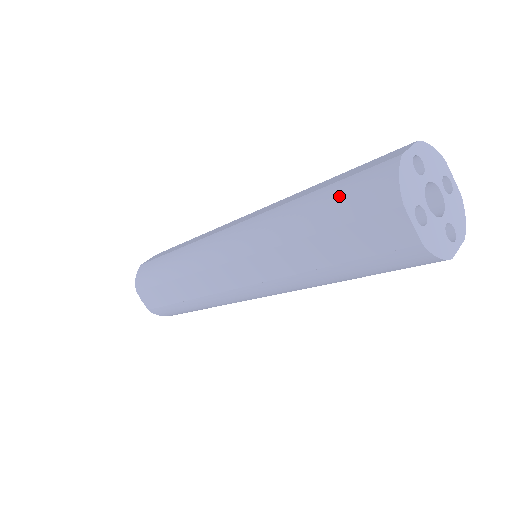
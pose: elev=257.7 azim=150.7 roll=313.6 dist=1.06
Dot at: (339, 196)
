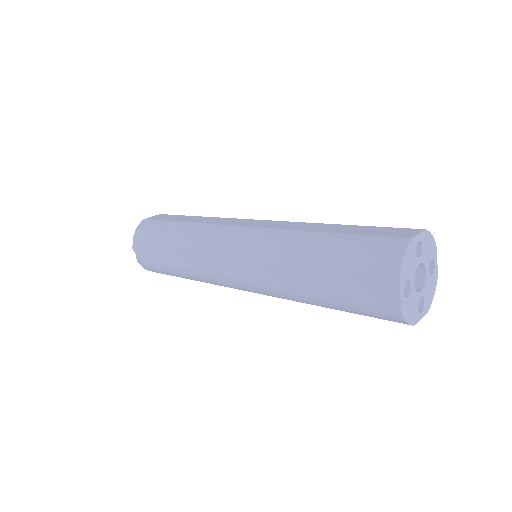
Dot at: (352, 248)
